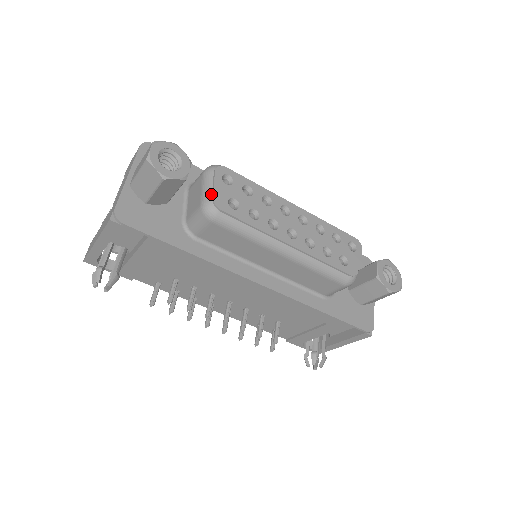
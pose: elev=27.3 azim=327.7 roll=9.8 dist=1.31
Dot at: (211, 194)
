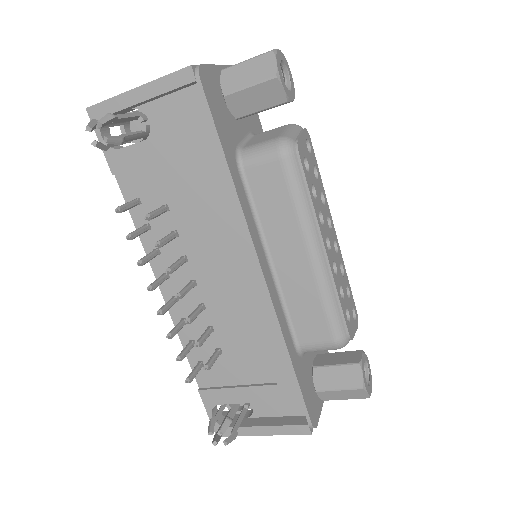
Dot at: (295, 137)
